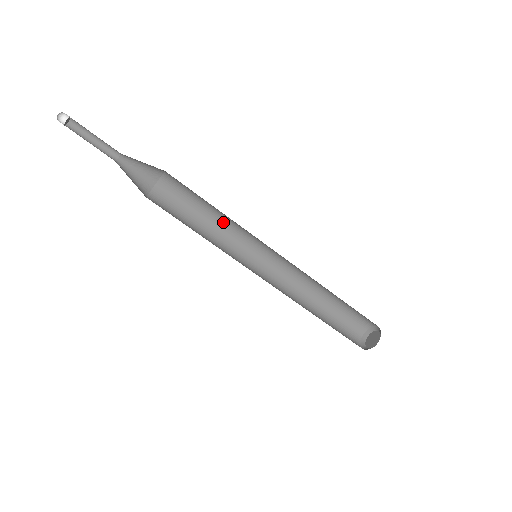
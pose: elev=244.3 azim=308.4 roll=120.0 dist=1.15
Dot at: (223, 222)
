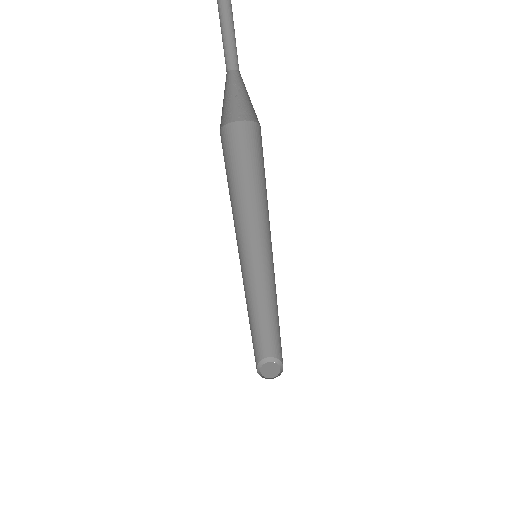
Dot at: (259, 205)
